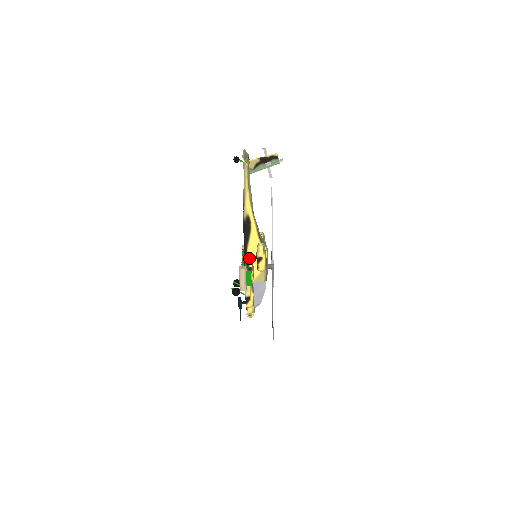
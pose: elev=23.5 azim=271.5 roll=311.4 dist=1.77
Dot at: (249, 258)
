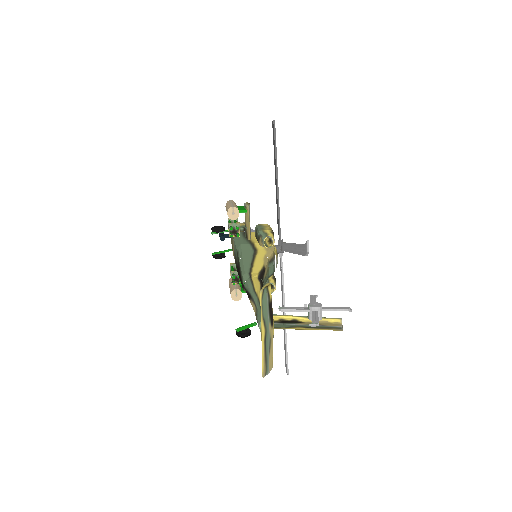
Dot at: occluded
